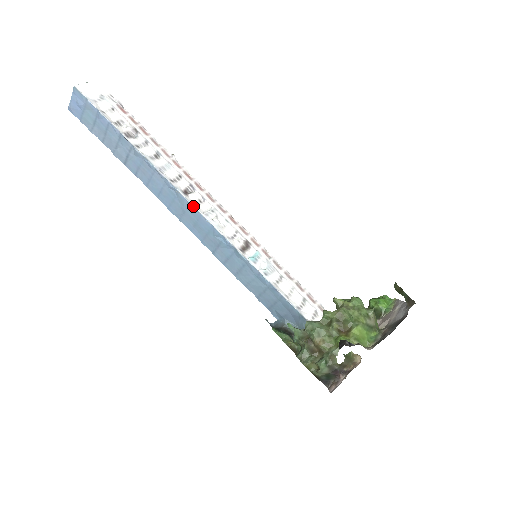
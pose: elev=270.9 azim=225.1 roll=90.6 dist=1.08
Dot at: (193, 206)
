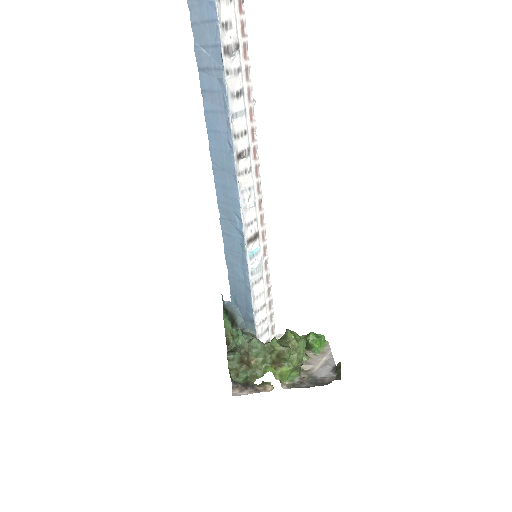
Dot at: (236, 177)
